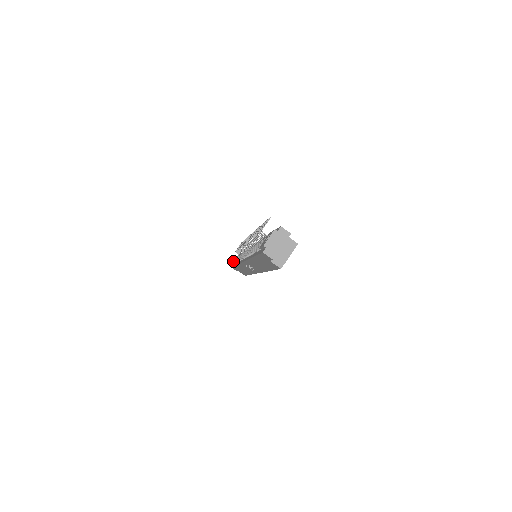
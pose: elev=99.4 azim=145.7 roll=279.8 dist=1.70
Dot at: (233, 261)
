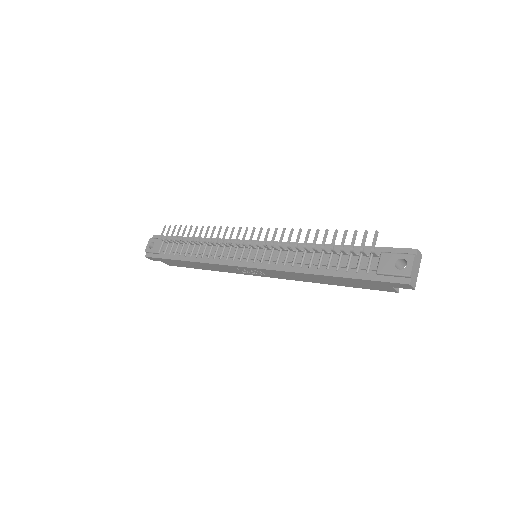
Dot at: (148, 248)
